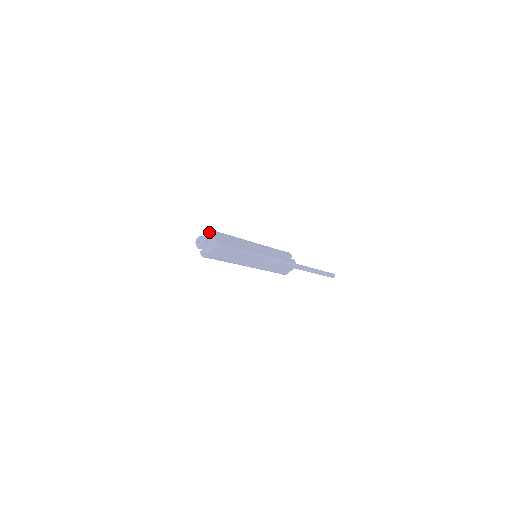
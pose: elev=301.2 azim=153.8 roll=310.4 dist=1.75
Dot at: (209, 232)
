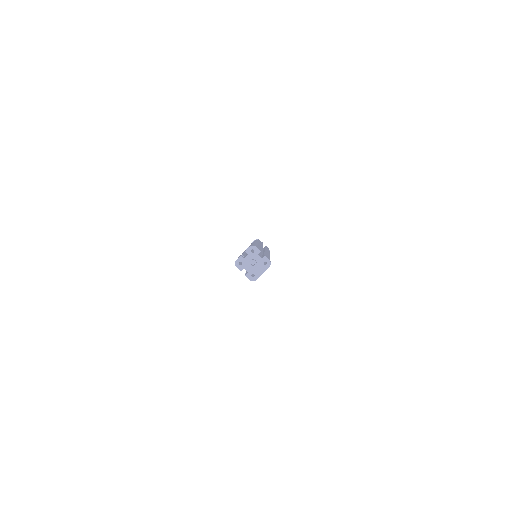
Dot at: (255, 250)
